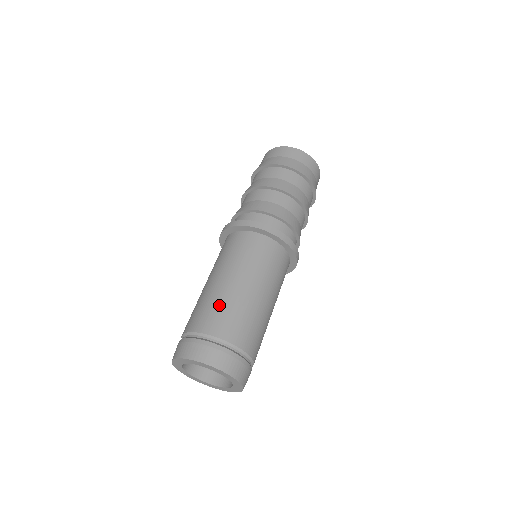
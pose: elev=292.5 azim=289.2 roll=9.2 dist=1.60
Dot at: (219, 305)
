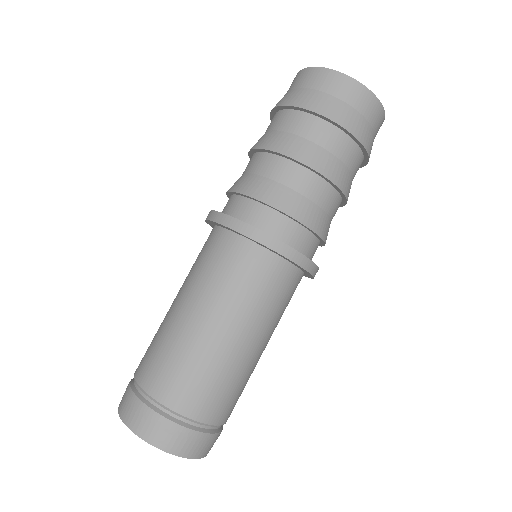
Dot at: (200, 370)
